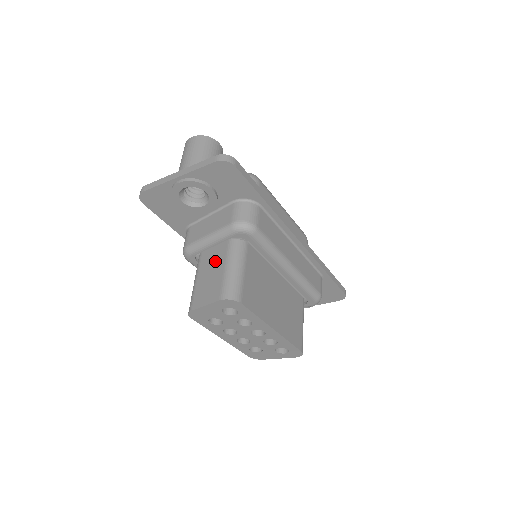
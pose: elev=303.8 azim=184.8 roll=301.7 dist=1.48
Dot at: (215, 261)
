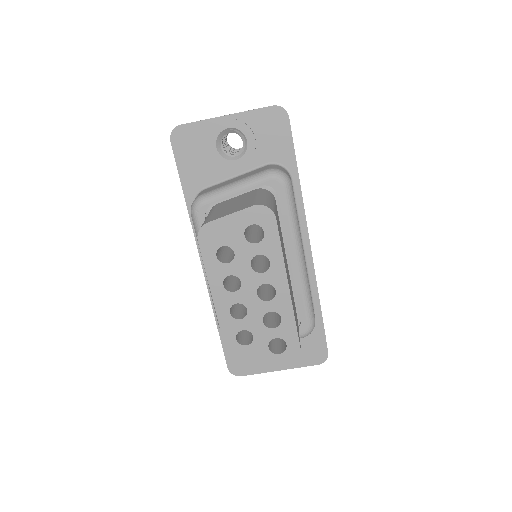
Dot at: (240, 199)
